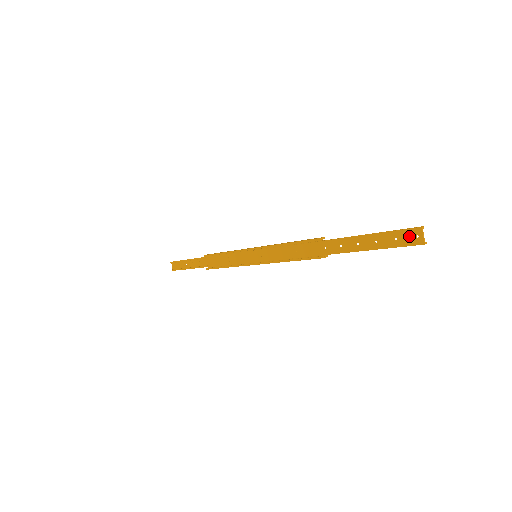
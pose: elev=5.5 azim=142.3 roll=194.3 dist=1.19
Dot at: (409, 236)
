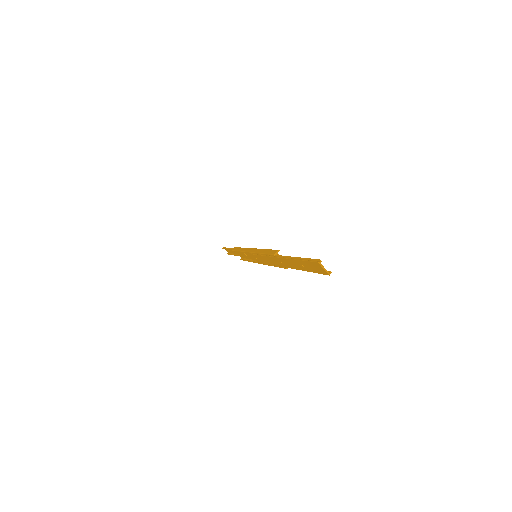
Dot at: (316, 267)
